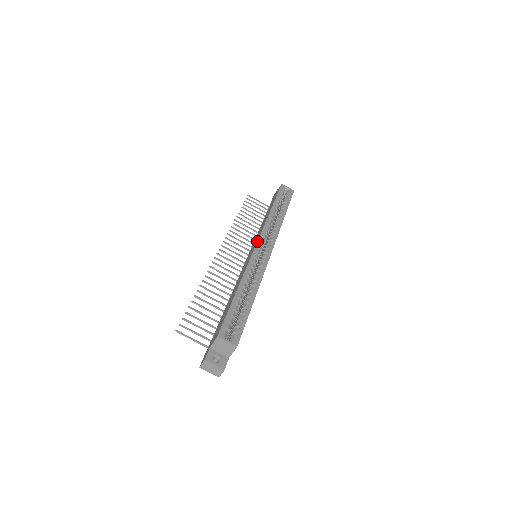
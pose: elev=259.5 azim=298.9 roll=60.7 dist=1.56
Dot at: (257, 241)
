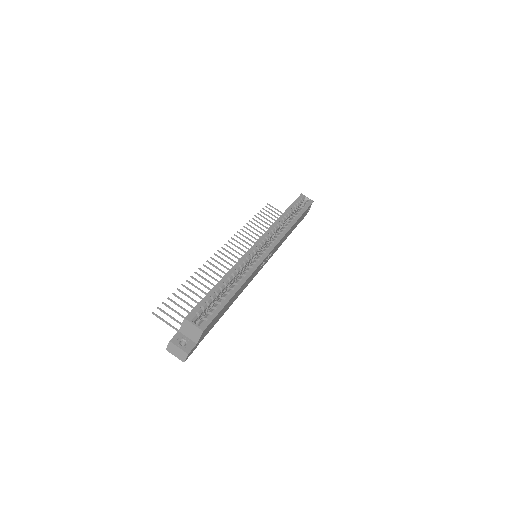
Dot at: (257, 240)
